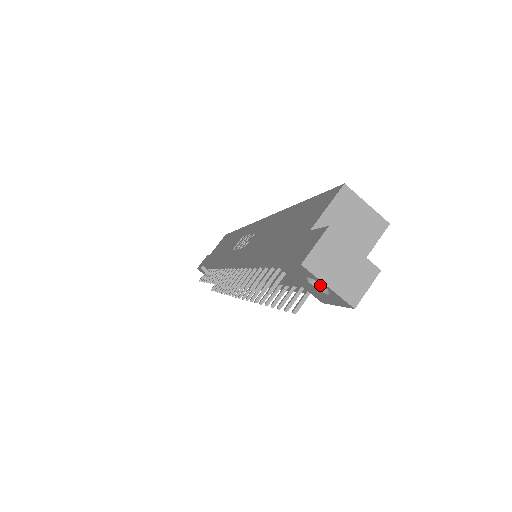
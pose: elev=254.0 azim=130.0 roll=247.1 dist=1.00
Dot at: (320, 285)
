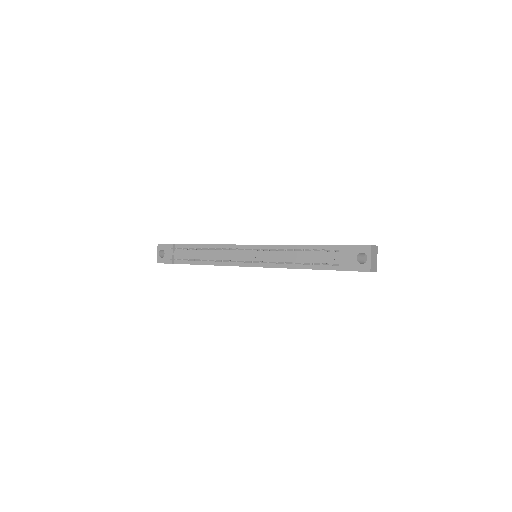
Dot at: (358, 260)
